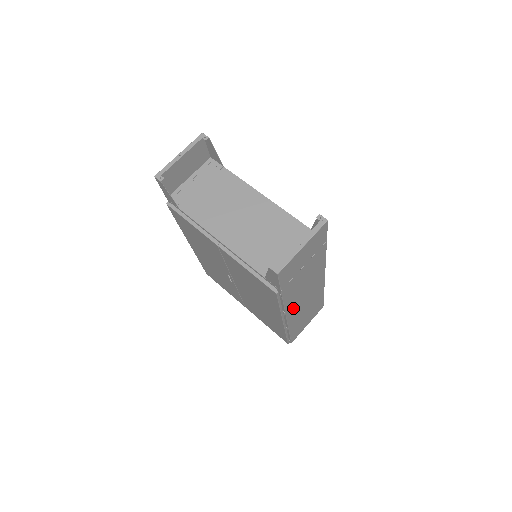
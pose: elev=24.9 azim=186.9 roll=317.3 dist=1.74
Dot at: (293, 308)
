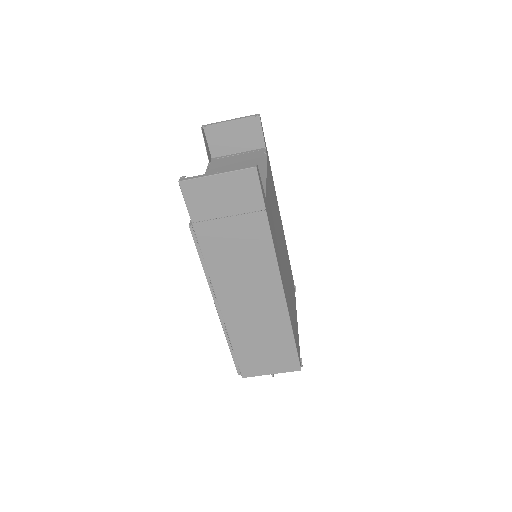
Dot at: (227, 292)
